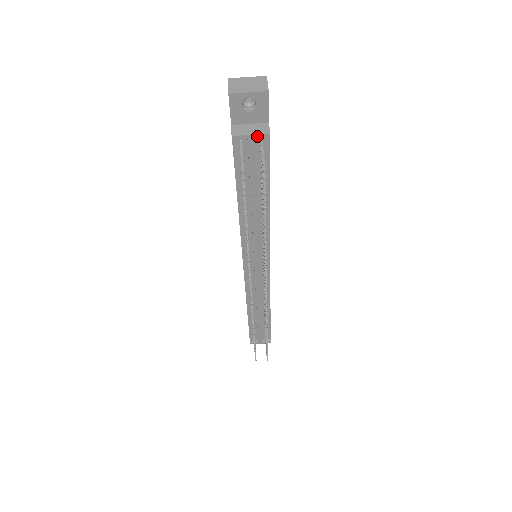
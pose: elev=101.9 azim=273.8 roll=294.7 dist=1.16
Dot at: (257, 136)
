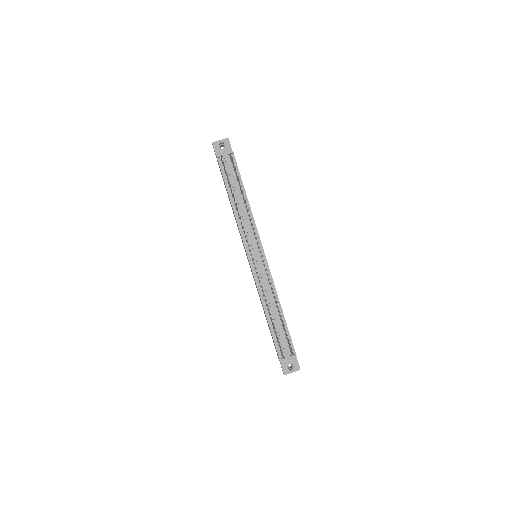
Dot at: (227, 153)
